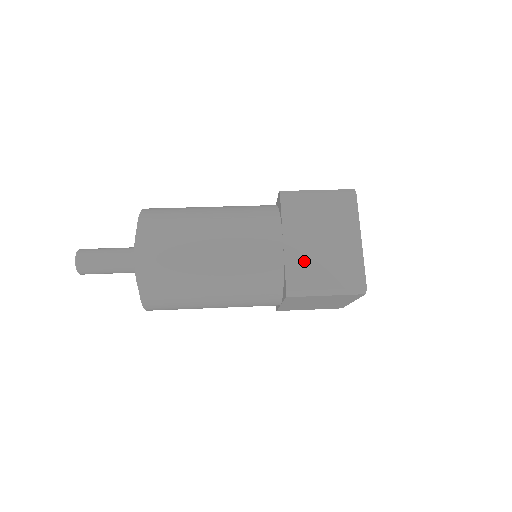
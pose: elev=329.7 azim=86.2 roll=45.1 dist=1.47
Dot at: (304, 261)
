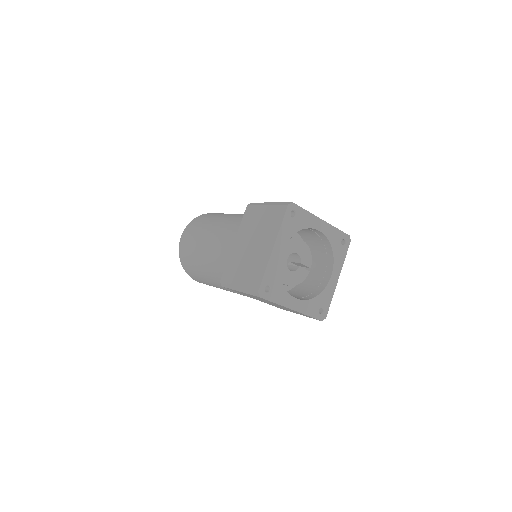
Dot at: (237, 260)
